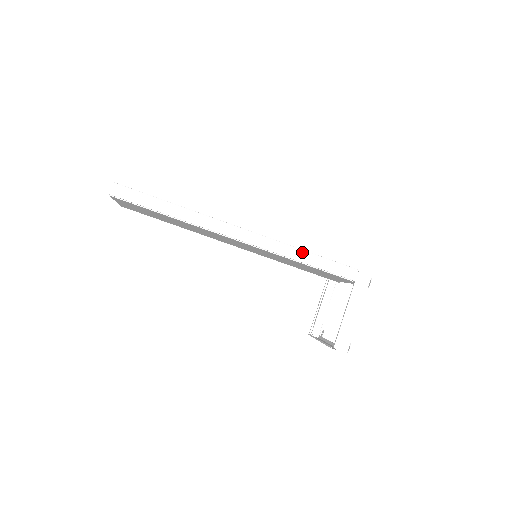
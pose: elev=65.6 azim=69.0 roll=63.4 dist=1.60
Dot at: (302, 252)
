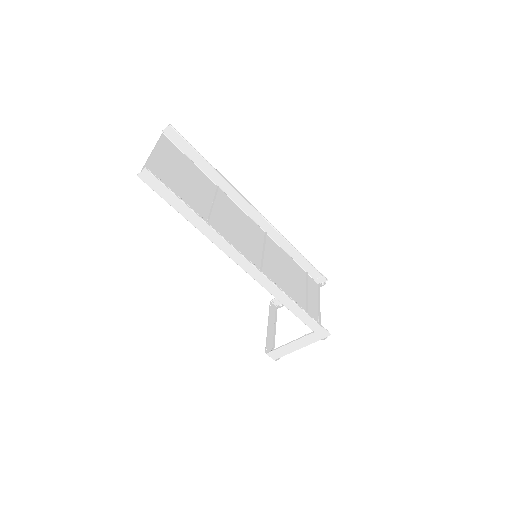
Dot at: (286, 297)
